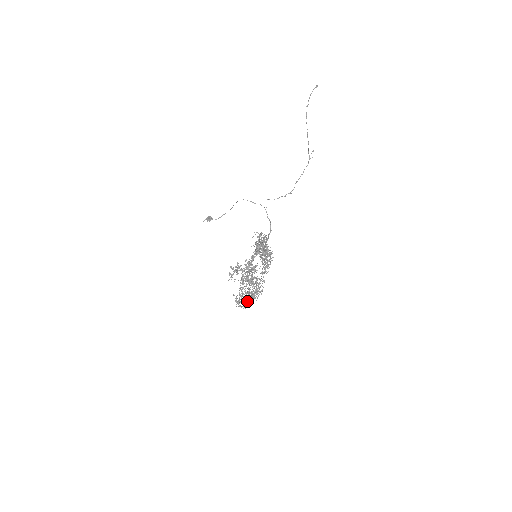
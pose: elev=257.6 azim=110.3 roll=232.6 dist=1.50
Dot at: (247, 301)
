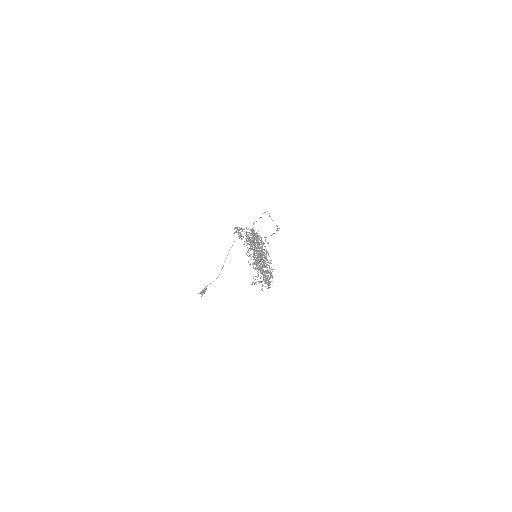
Dot at: (259, 261)
